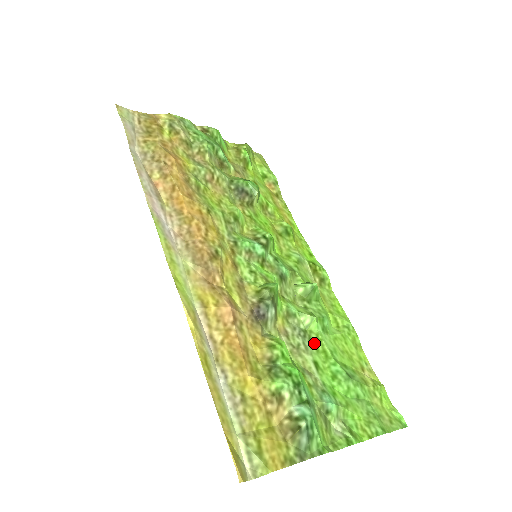
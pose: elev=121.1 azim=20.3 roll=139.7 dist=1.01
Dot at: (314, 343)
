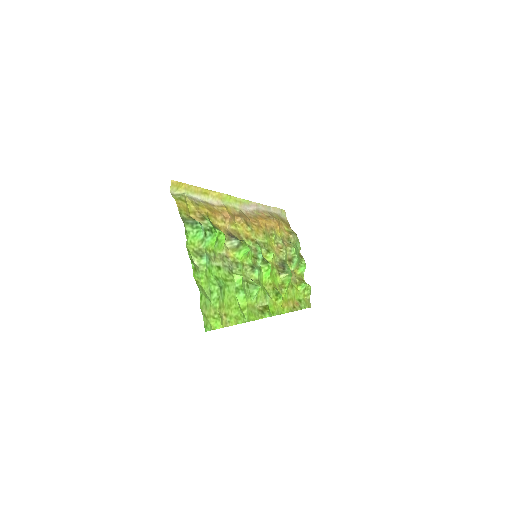
Dot at: (229, 275)
